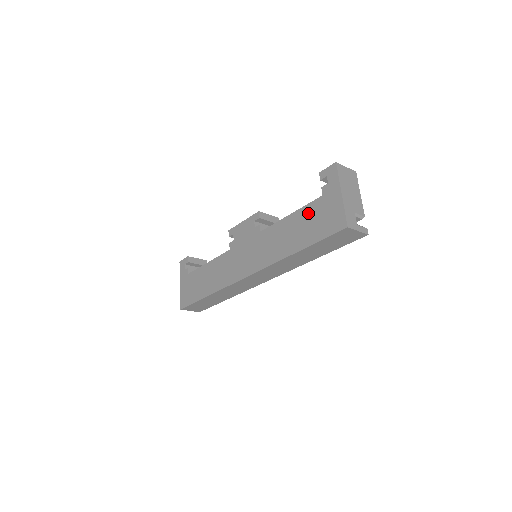
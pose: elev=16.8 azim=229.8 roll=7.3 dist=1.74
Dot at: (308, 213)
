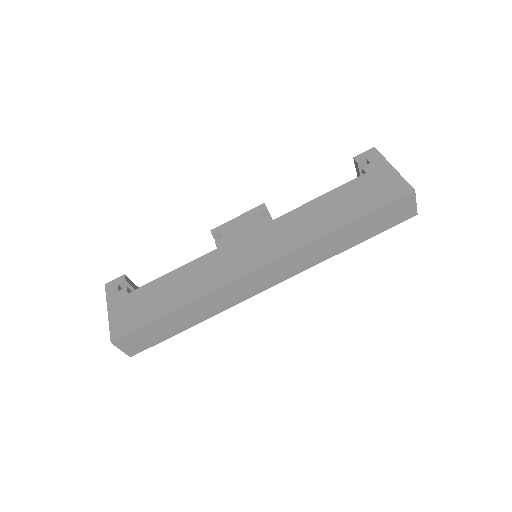
Dot at: (350, 190)
